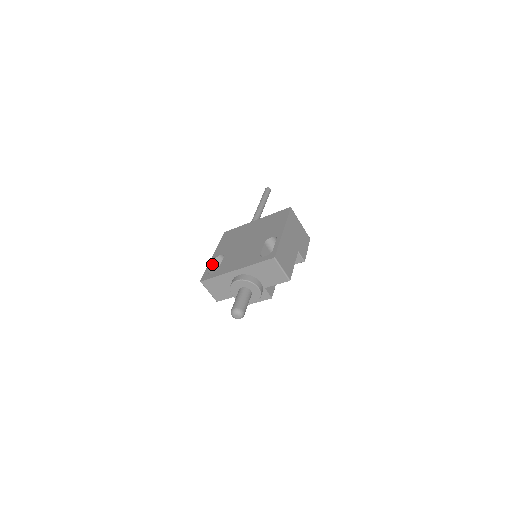
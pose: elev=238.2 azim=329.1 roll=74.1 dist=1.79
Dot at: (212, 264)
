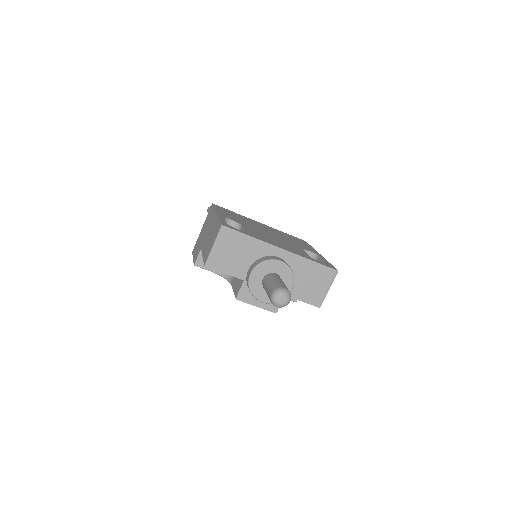
Dot at: (224, 220)
